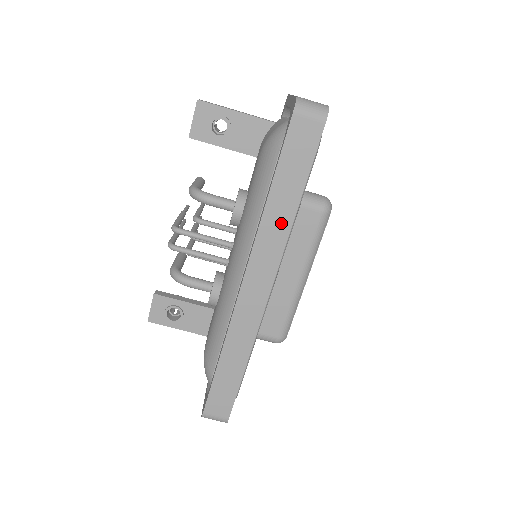
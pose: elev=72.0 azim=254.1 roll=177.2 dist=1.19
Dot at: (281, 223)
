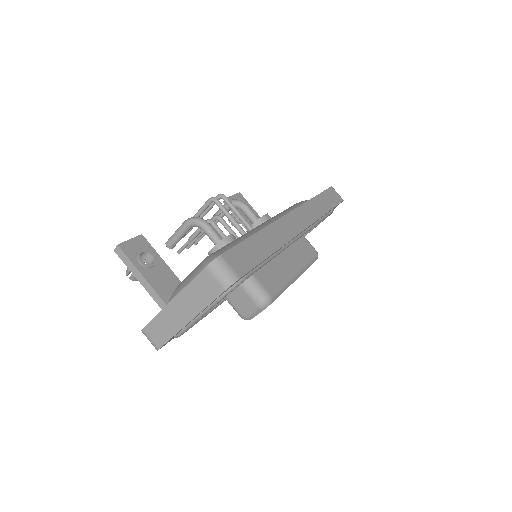
Dot at: (318, 210)
